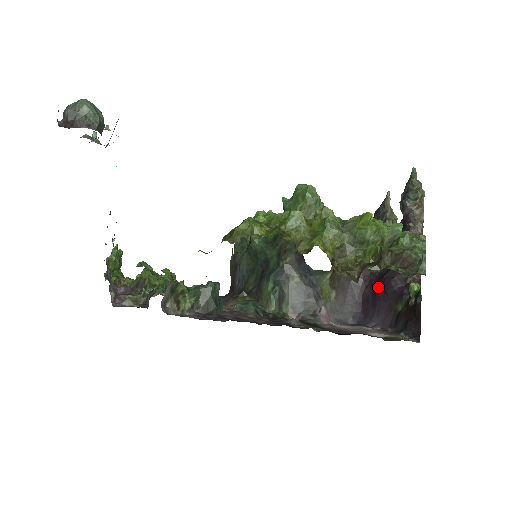
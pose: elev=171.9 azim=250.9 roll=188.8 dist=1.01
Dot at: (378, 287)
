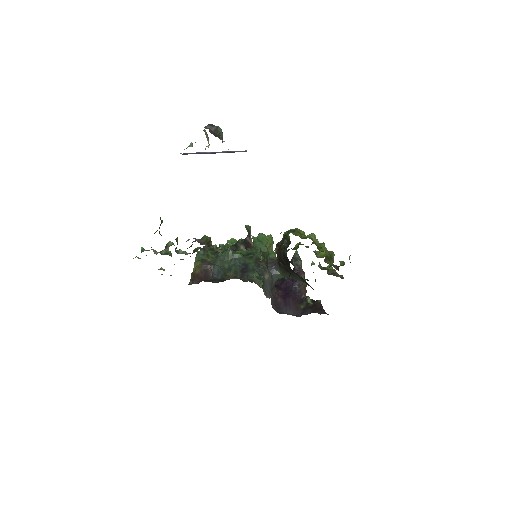
Dot at: (288, 297)
